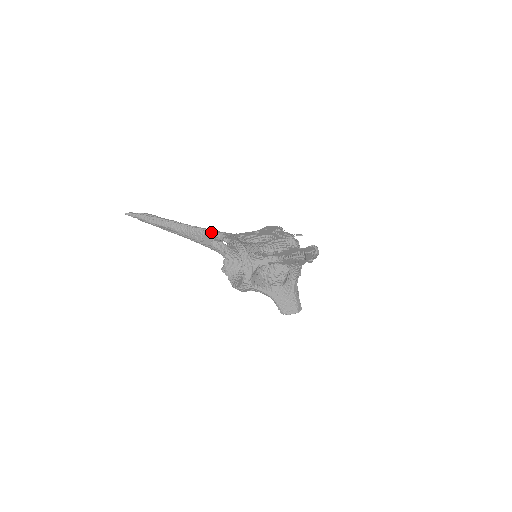
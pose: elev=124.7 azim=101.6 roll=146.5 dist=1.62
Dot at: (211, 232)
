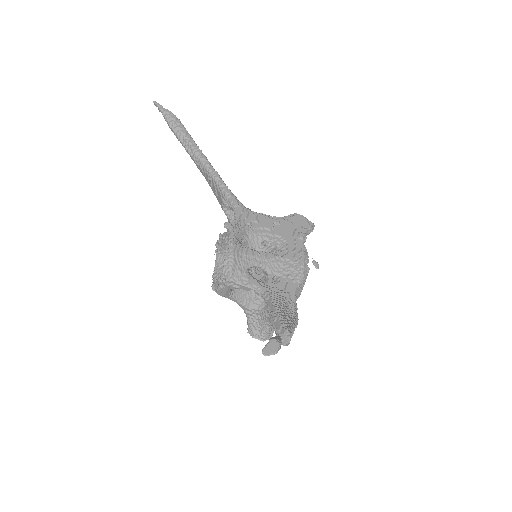
Dot at: (226, 194)
